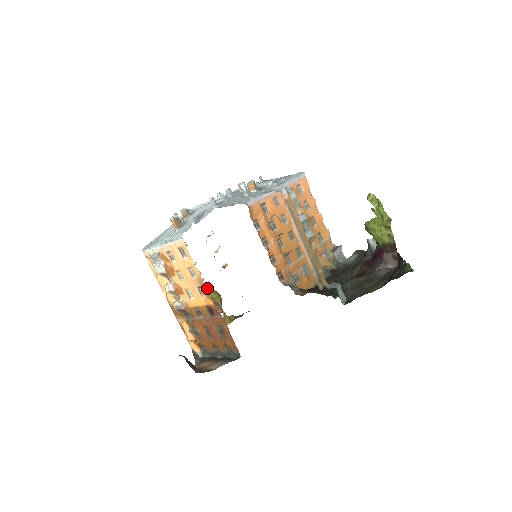
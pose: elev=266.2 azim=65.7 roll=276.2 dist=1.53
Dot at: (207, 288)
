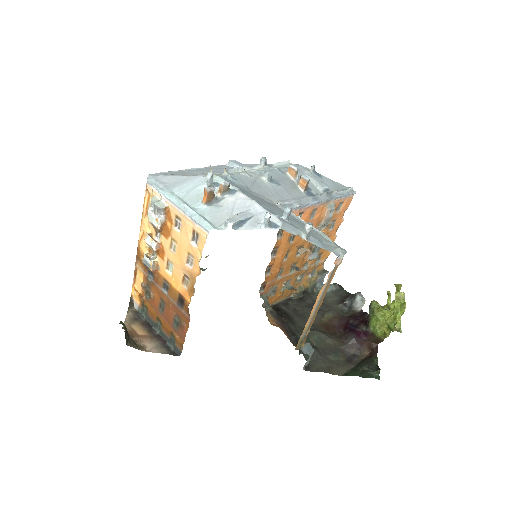
Dot at: occluded
